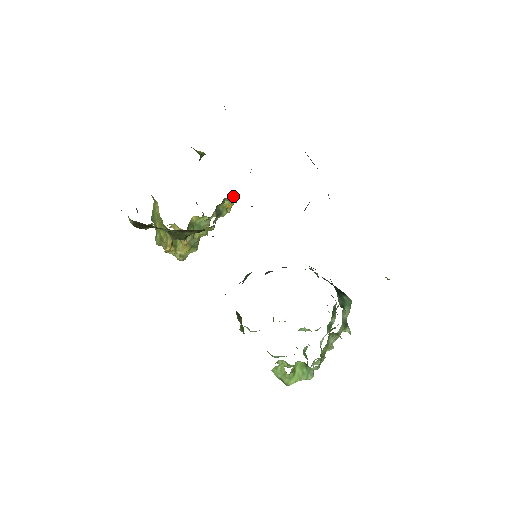
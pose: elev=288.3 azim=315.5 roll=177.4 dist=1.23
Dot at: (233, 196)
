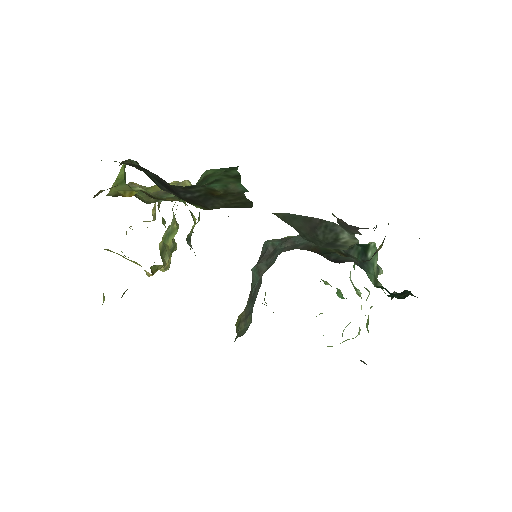
Dot at: occluded
